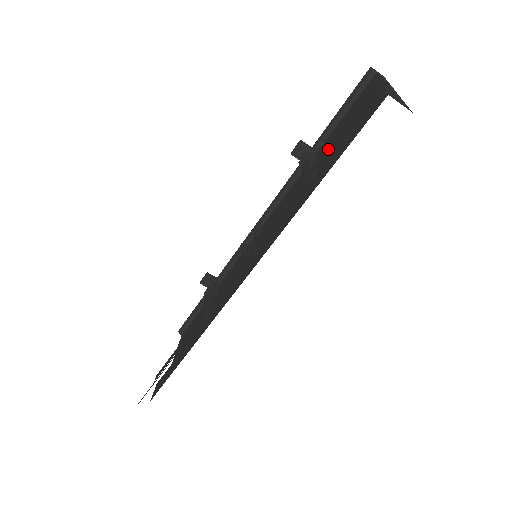
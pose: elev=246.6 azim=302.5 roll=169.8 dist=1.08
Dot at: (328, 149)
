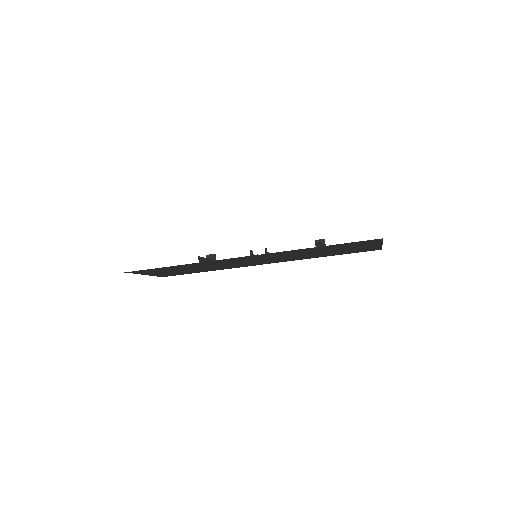
Dot at: occluded
